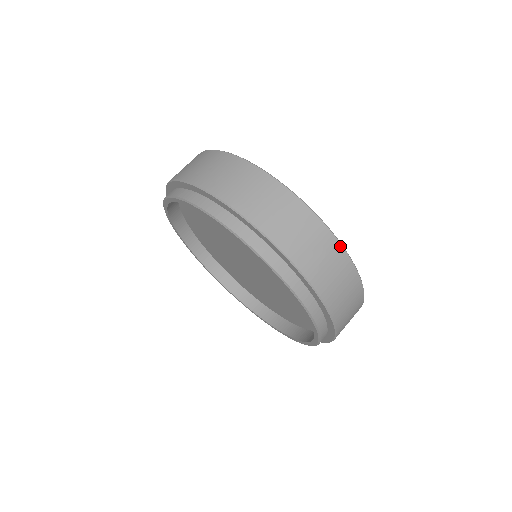
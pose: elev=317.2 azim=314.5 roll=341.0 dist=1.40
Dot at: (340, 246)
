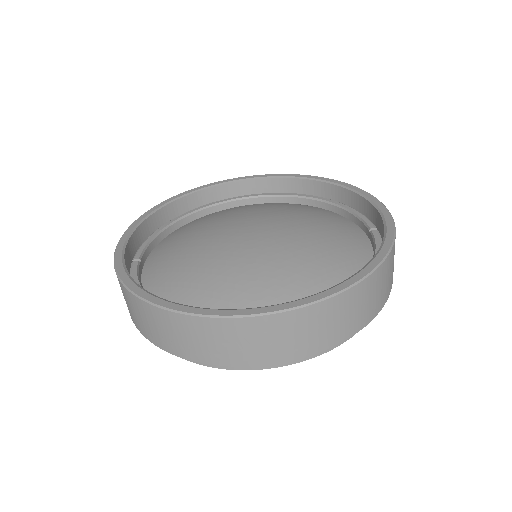
Dot at: (389, 256)
